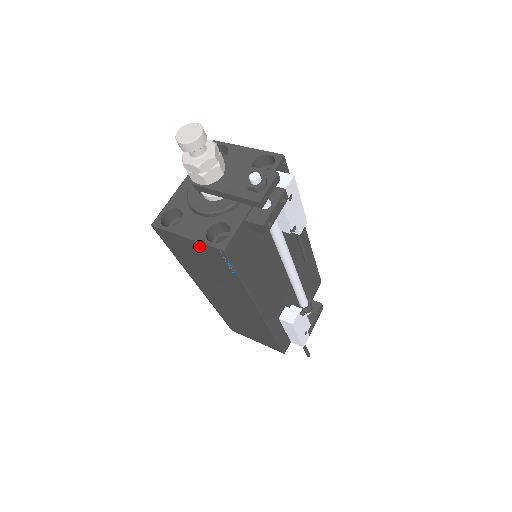
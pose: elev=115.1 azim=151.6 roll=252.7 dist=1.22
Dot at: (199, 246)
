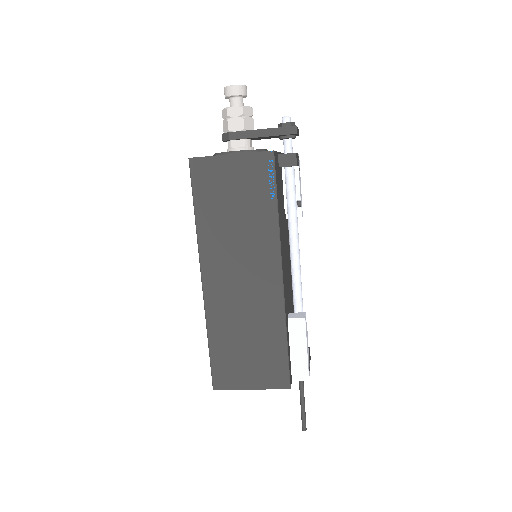
Dot at: (243, 162)
